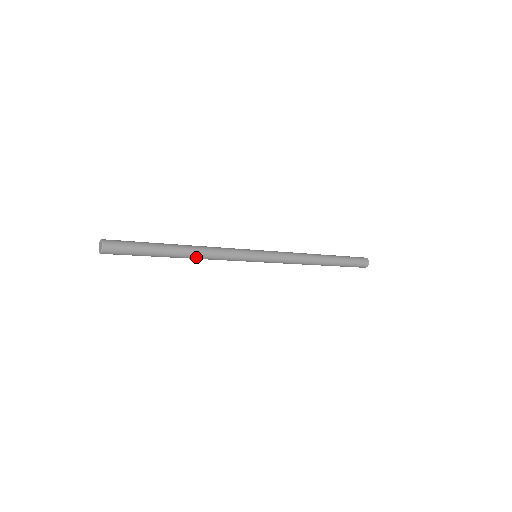
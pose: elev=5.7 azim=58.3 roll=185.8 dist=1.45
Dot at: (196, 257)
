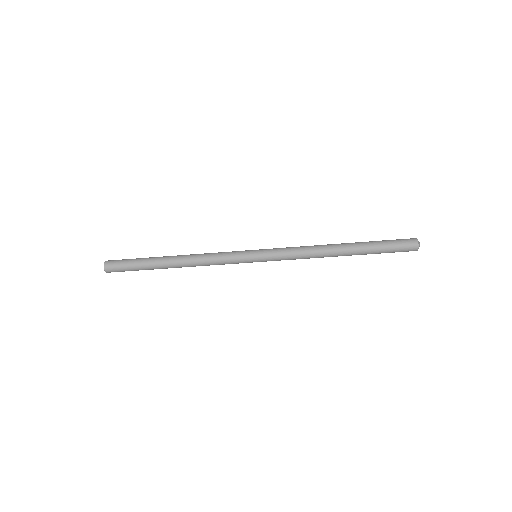
Dot at: (187, 262)
